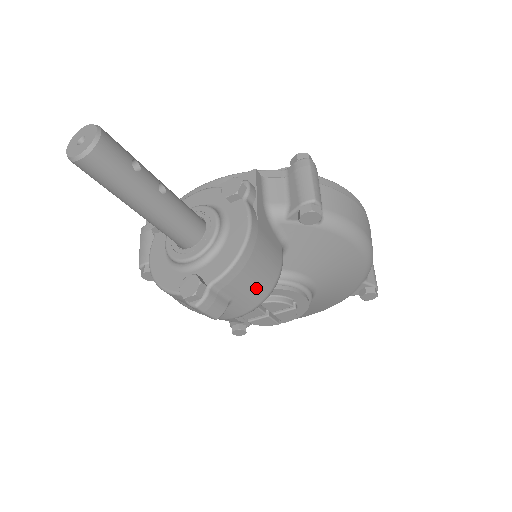
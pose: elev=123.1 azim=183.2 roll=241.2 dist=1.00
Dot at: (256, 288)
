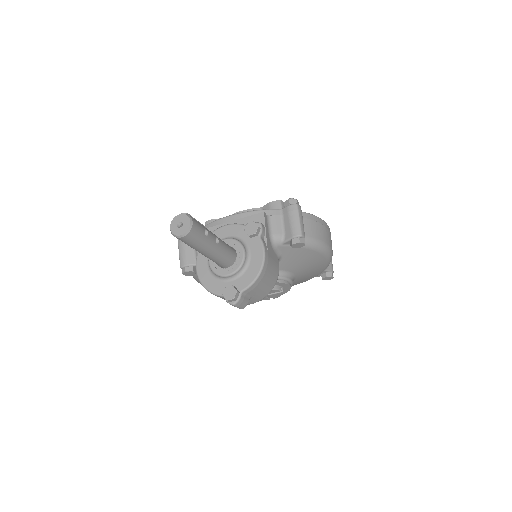
Dot at: (265, 289)
